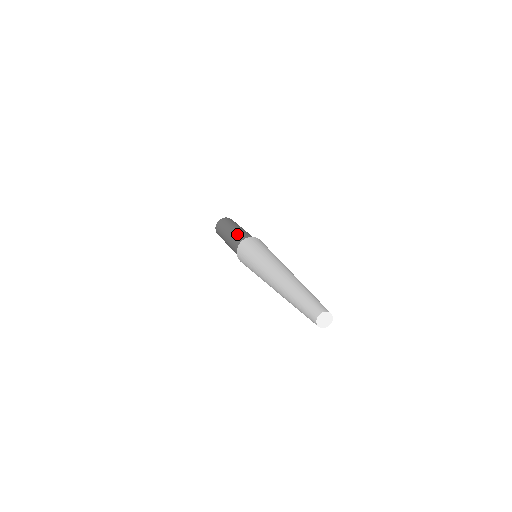
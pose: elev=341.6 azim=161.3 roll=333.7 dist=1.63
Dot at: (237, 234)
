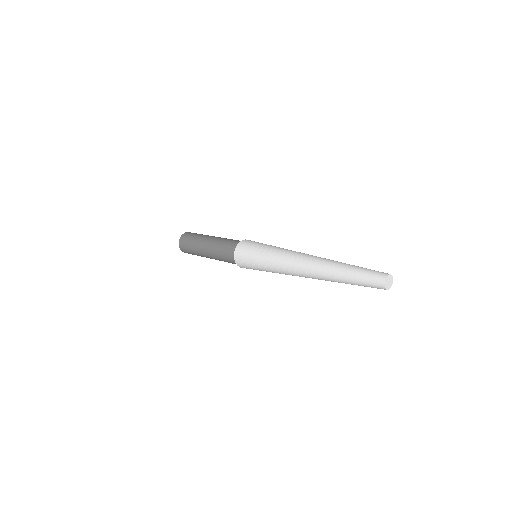
Dot at: occluded
